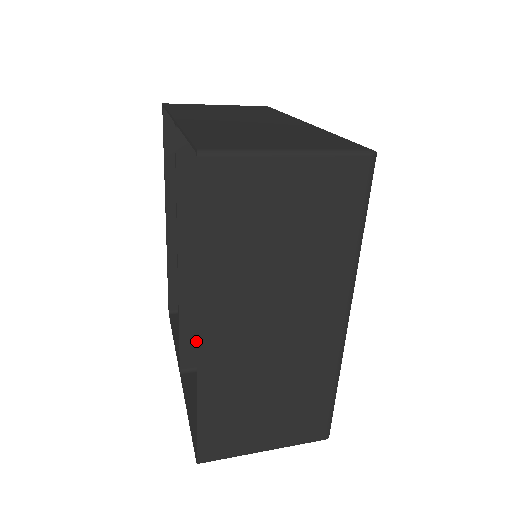
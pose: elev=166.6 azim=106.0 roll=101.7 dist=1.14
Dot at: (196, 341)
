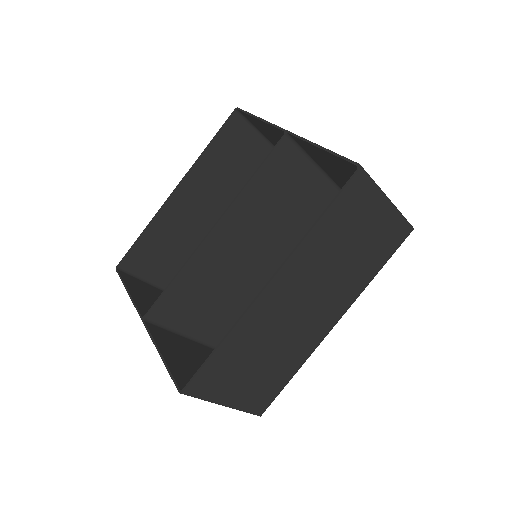
Dot at: (175, 299)
